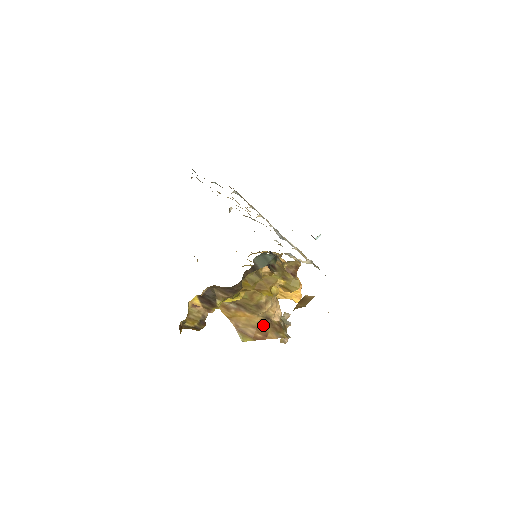
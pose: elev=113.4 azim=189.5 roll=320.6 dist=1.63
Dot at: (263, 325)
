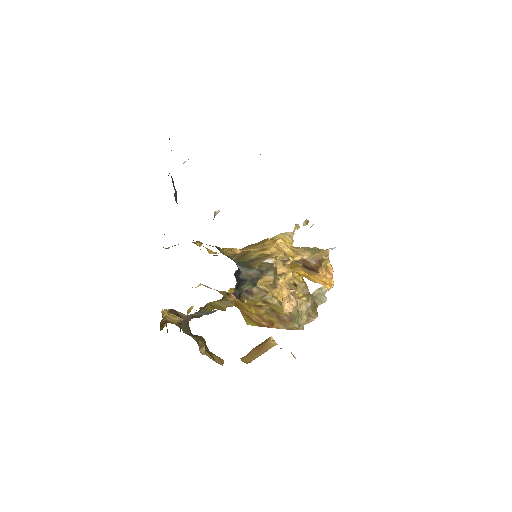
Dot at: (268, 316)
